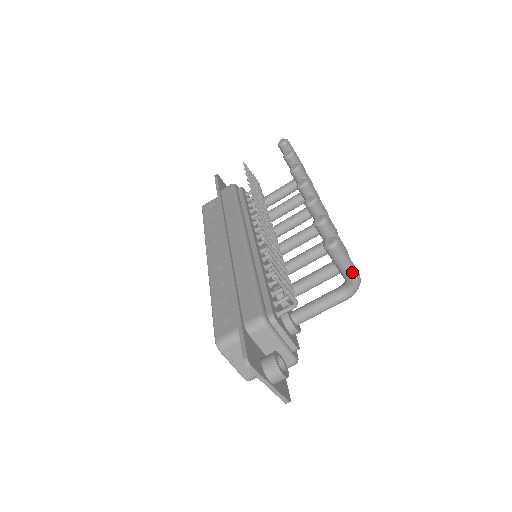
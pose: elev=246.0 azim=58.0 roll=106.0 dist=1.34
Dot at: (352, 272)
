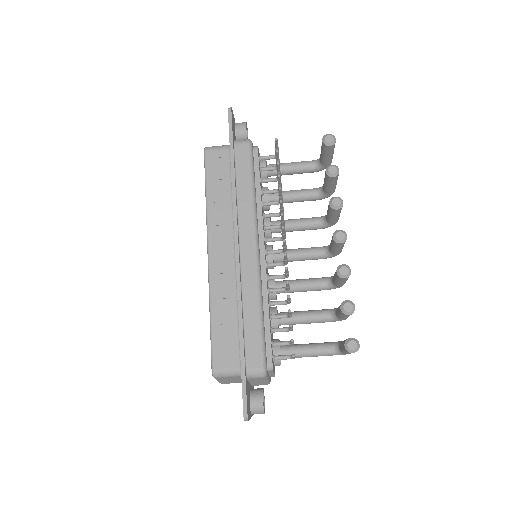
Dot at: occluded
